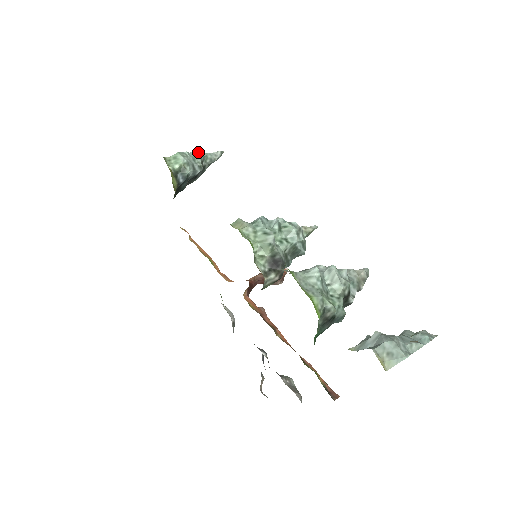
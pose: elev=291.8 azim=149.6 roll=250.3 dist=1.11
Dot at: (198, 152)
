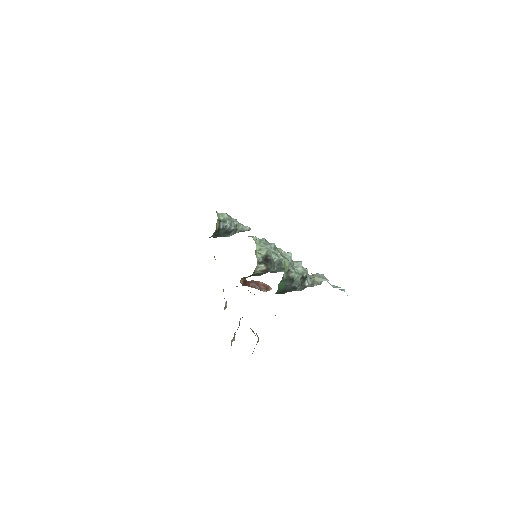
Dot at: (236, 219)
